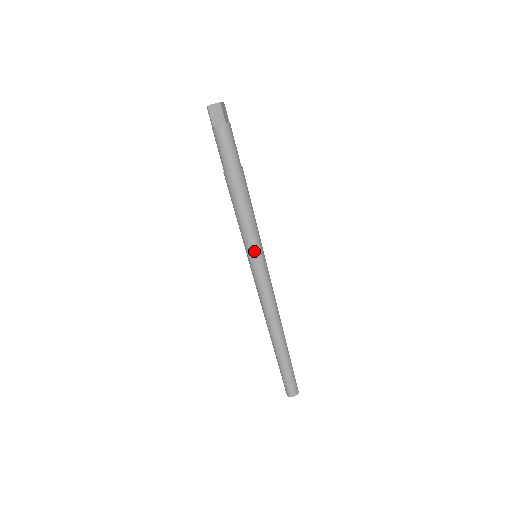
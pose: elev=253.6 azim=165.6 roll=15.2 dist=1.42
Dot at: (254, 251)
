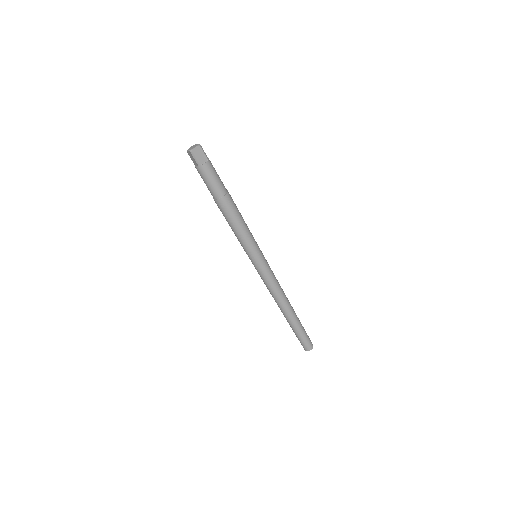
Dot at: (258, 251)
